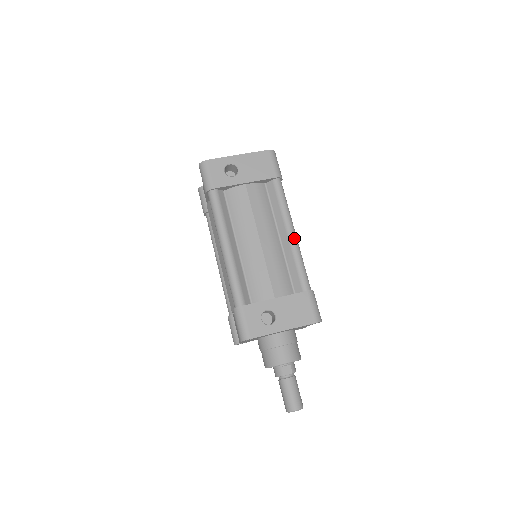
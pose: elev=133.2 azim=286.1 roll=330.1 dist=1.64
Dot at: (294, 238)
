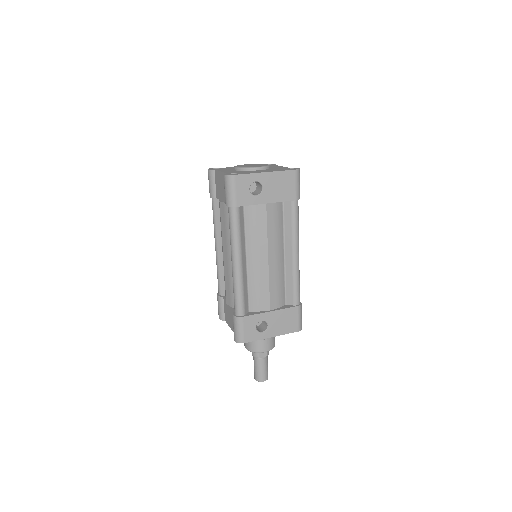
Dot at: (297, 259)
